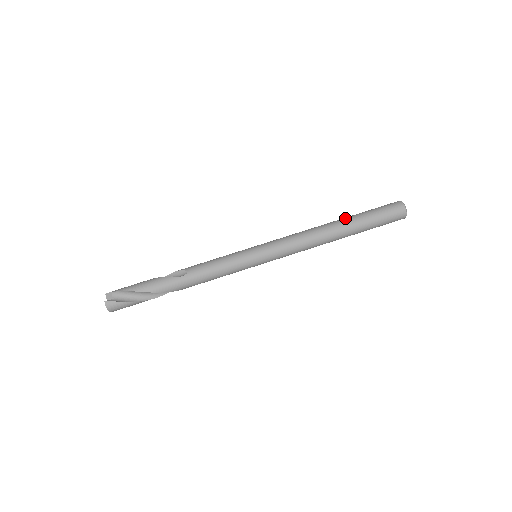
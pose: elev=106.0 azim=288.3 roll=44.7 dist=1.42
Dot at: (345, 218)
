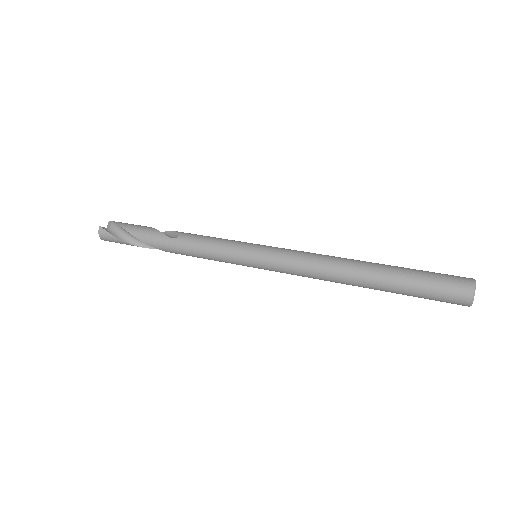
Dot at: (381, 264)
